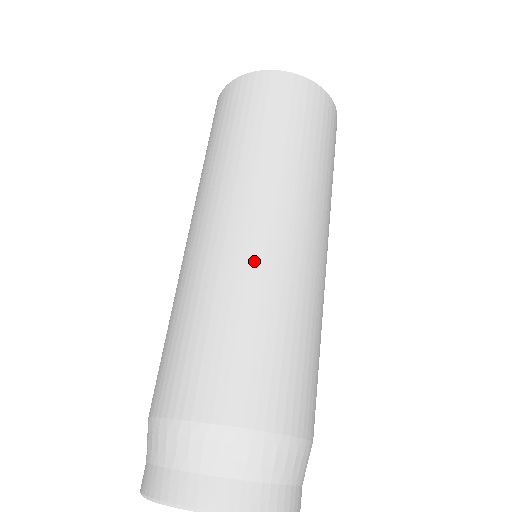
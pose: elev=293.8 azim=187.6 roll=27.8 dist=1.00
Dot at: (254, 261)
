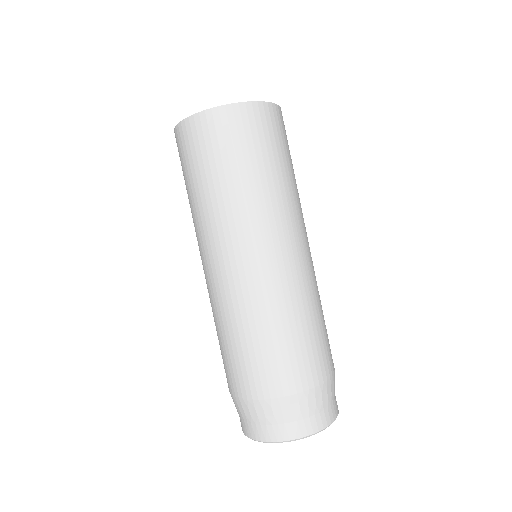
Dot at: (296, 280)
